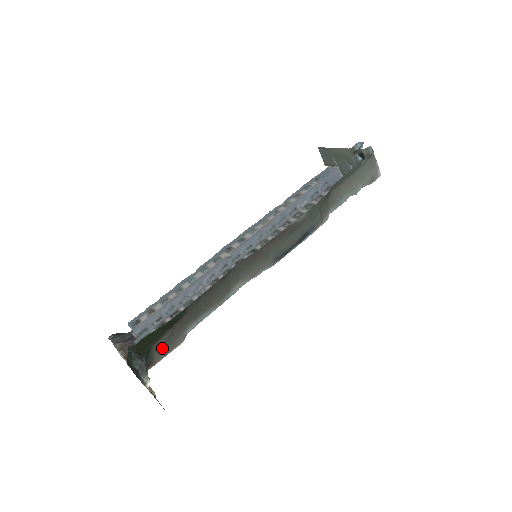
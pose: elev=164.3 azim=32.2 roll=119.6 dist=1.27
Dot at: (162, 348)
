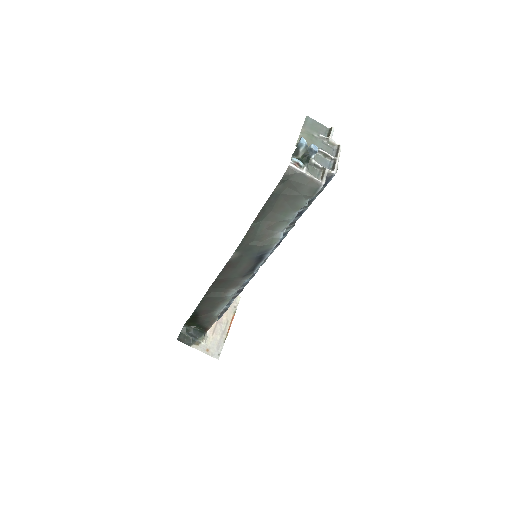
Dot at: (205, 323)
